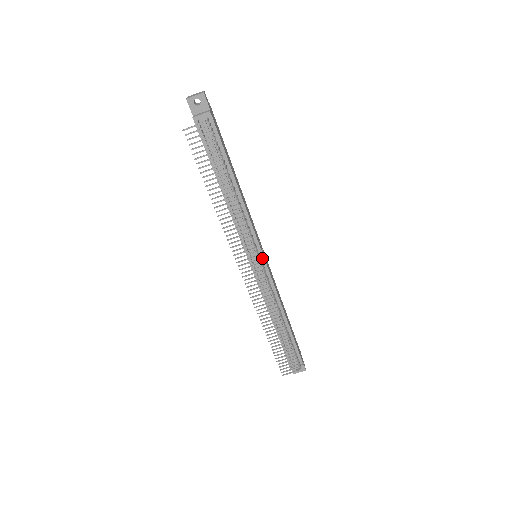
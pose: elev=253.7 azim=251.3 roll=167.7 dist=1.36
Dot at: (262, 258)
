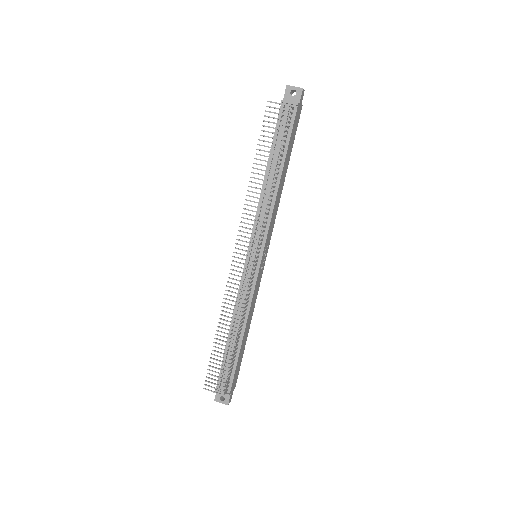
Dot at: (260, 259)
